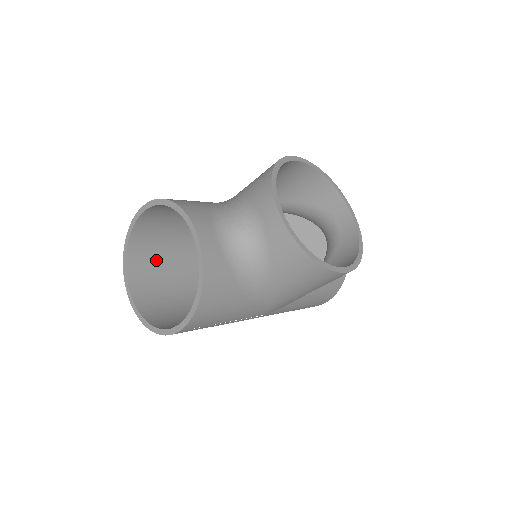
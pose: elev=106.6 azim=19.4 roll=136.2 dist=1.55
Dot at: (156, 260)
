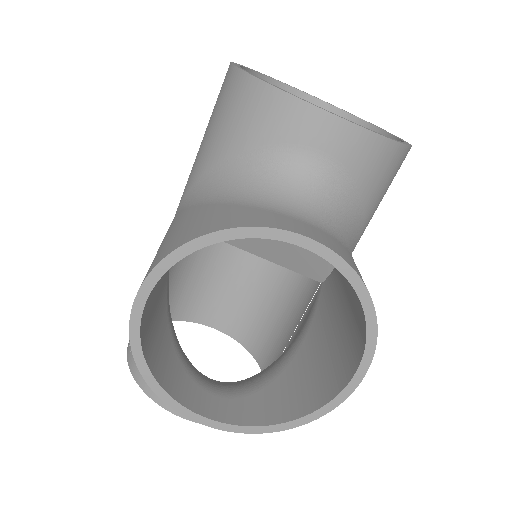
Dot at: (192, 289)
